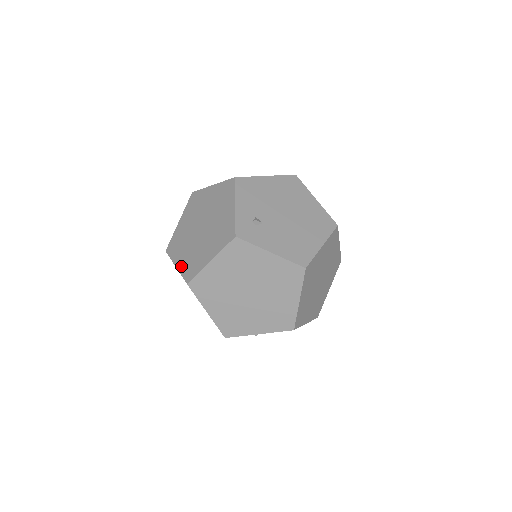
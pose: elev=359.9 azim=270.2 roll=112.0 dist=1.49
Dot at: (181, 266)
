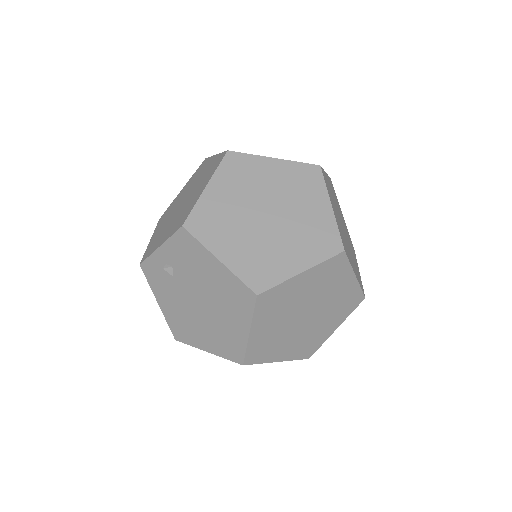
Dot at: occluded
